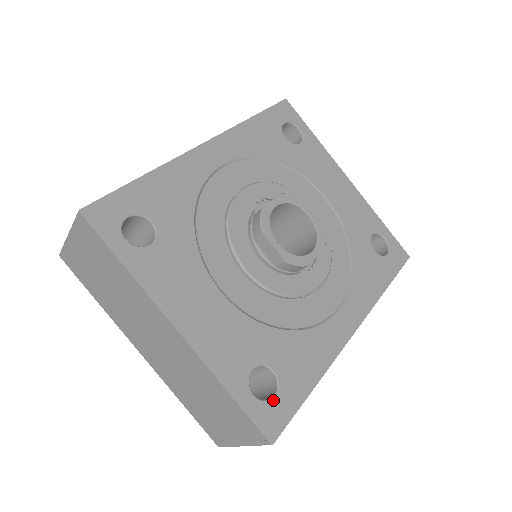
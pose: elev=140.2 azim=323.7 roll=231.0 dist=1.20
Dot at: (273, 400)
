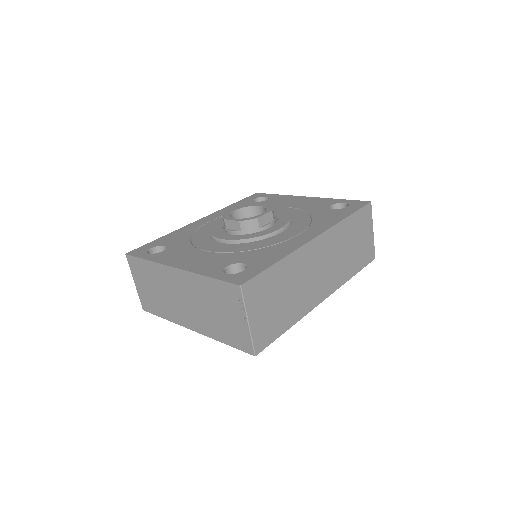
Dot at: (242, 272)
